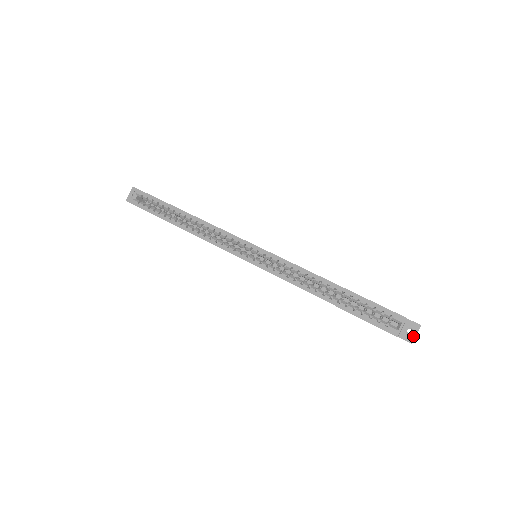
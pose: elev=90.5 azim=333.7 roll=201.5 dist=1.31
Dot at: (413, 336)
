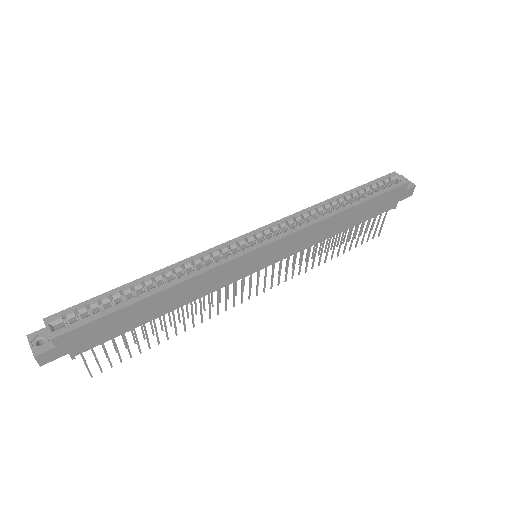
Dot at: (409, 182)
